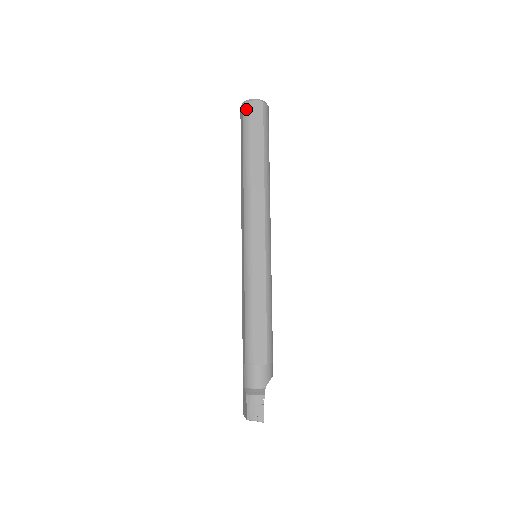
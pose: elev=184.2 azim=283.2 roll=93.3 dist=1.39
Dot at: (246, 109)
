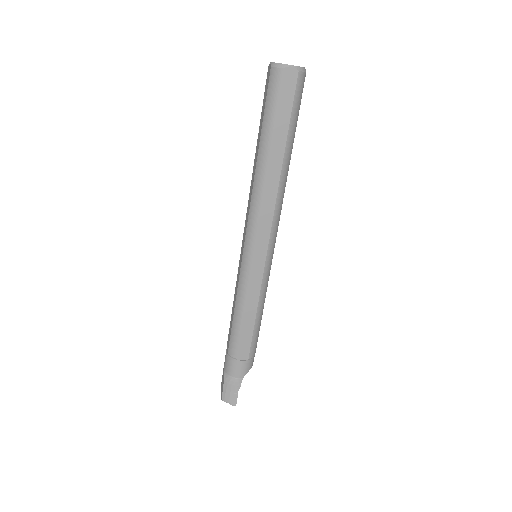
Dot at: (274, 78)
